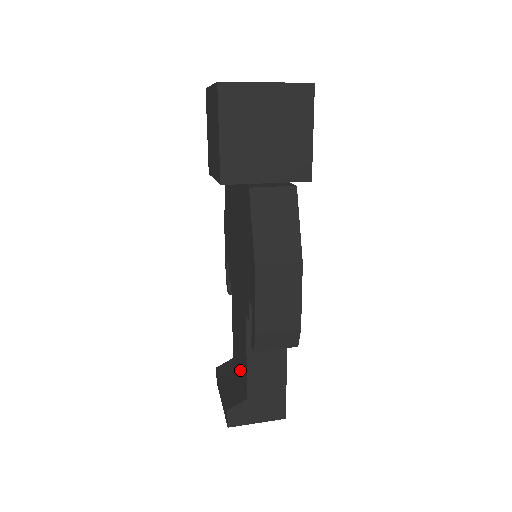
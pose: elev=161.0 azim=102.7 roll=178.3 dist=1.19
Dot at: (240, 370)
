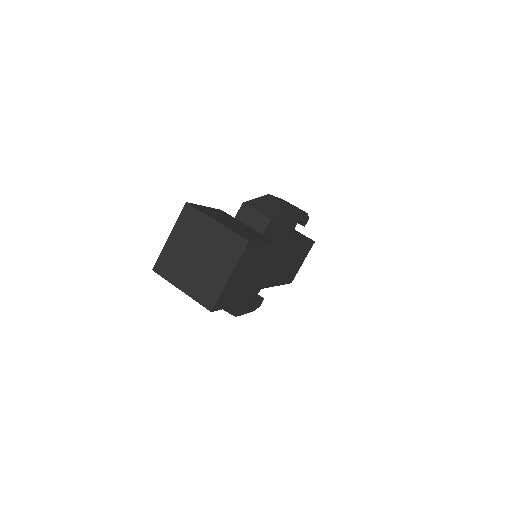
Dot at: occluded
